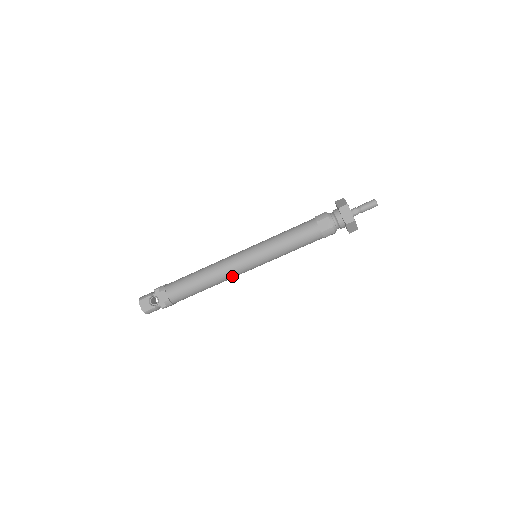
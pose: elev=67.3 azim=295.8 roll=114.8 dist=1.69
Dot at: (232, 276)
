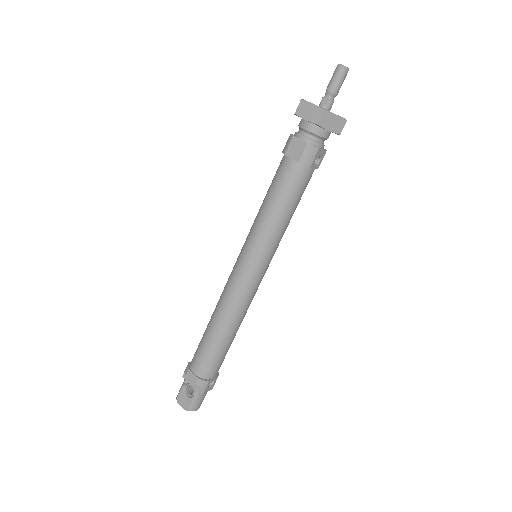
Dot at: (244, 301)
